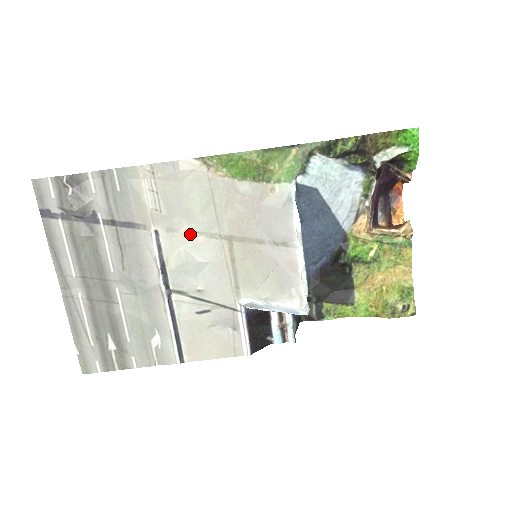
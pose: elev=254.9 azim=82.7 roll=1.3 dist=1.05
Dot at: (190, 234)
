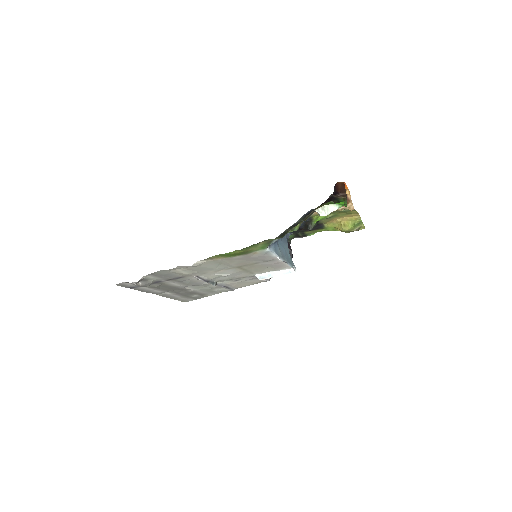
Dot at: (215, 272)
